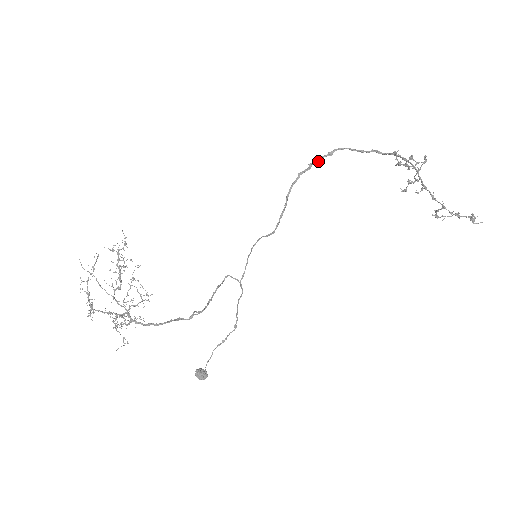
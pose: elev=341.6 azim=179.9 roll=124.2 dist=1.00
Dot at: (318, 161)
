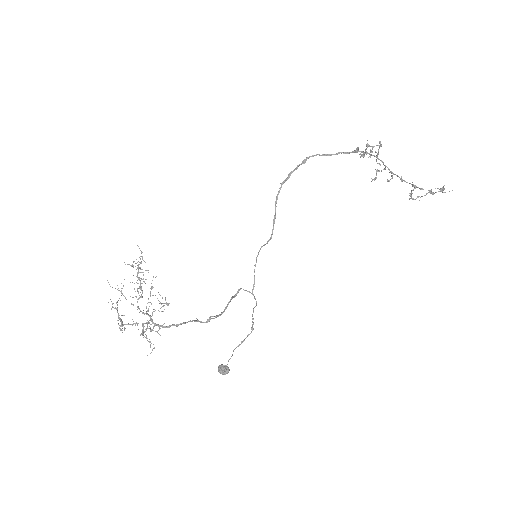
Dot at: occluded
